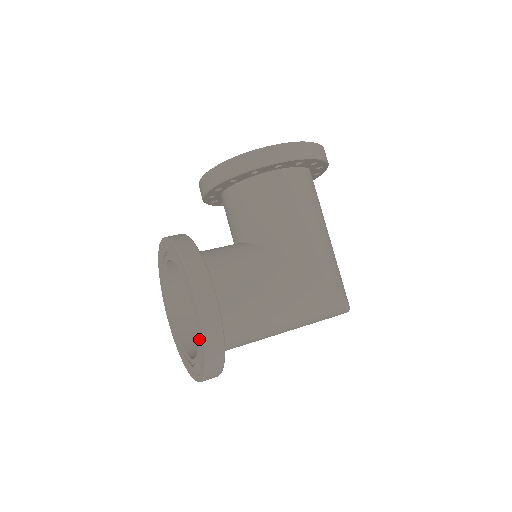
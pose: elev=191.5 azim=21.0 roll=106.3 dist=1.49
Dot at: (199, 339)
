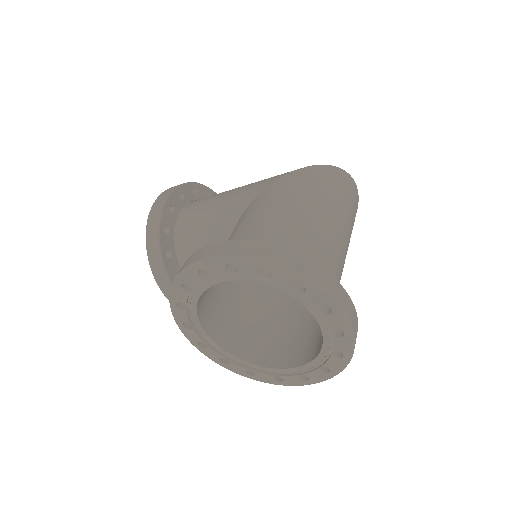
Dot at: (261, 276)
